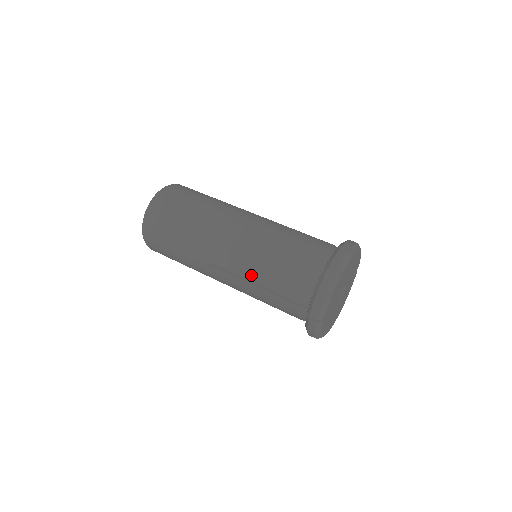
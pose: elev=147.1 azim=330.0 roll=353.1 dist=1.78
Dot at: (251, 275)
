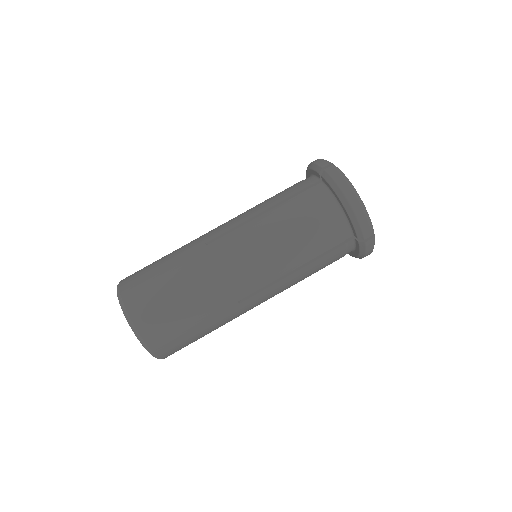
Dot at: (287, 267)
